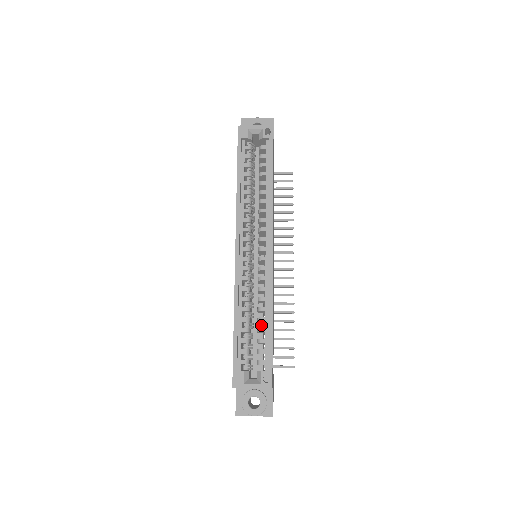
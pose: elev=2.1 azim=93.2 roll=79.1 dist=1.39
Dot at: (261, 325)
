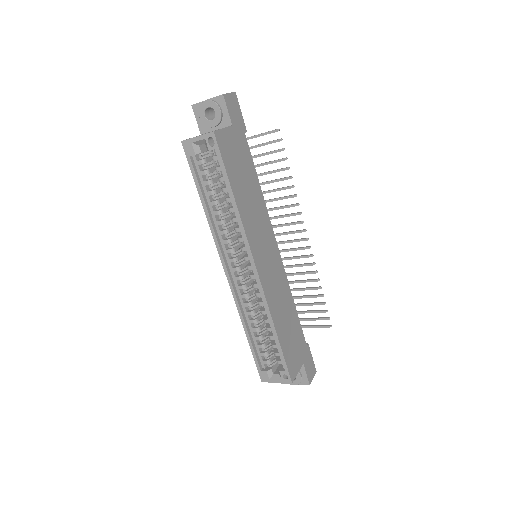
Dot at: occluded
